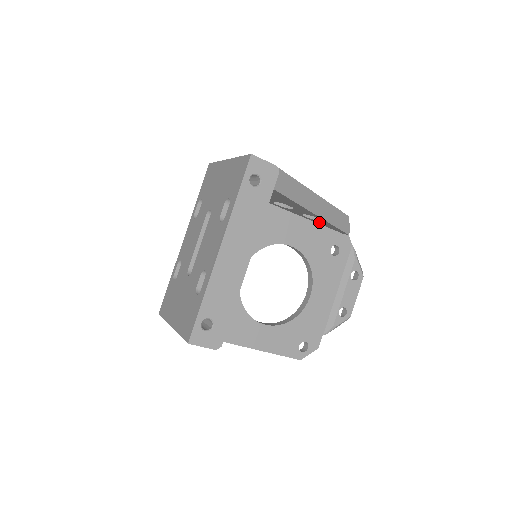
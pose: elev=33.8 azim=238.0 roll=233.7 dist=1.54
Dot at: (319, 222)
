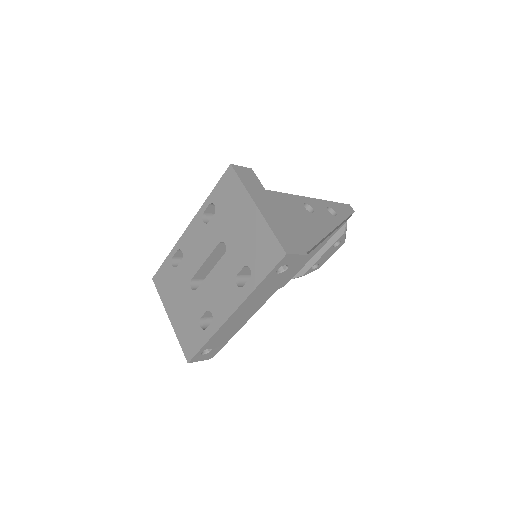
Dot at: occluded
